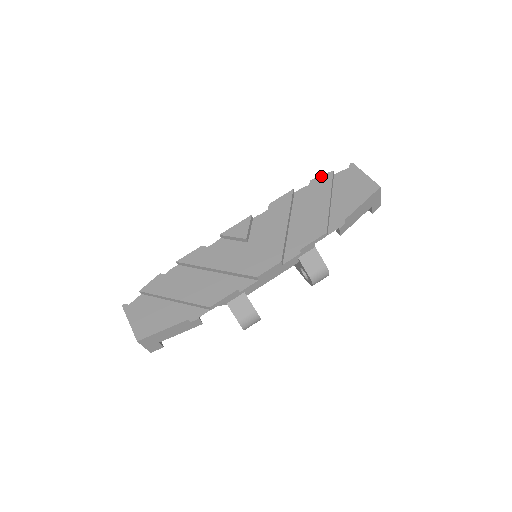
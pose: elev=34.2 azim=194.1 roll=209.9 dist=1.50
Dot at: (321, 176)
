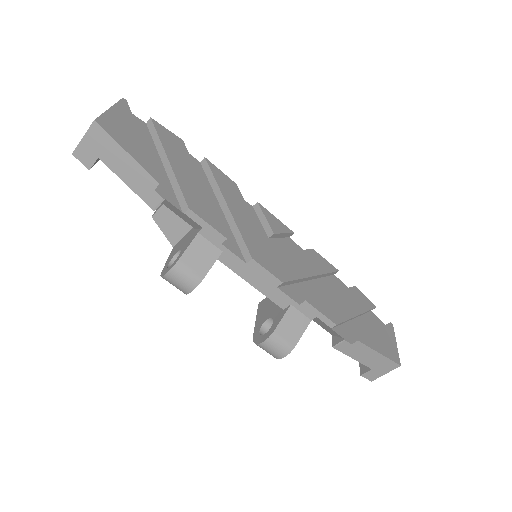
Dot at: (365, 296)
